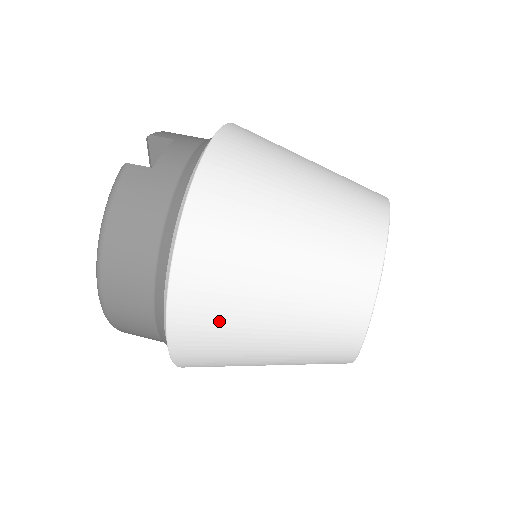
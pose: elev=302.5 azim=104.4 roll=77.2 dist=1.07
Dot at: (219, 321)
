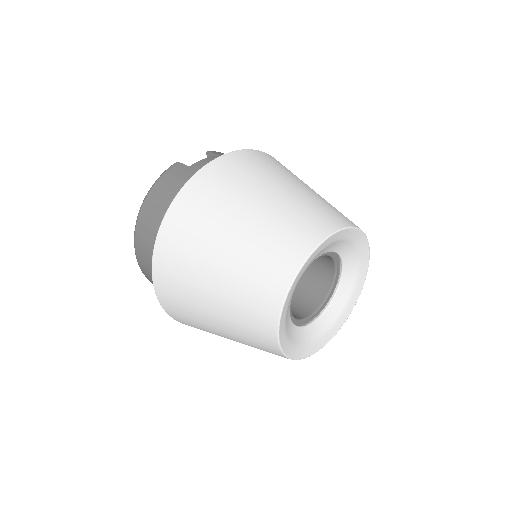
Dot at: (182, 272)
